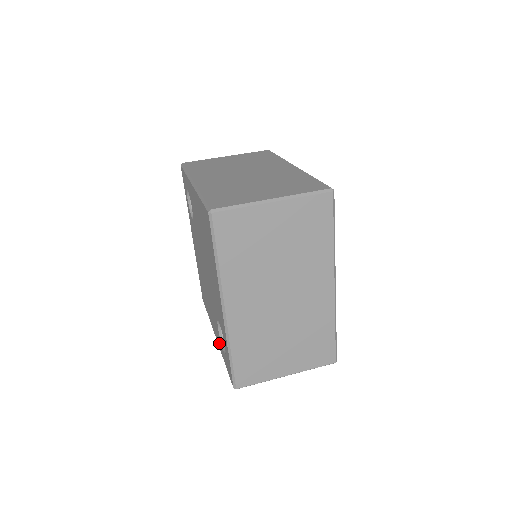
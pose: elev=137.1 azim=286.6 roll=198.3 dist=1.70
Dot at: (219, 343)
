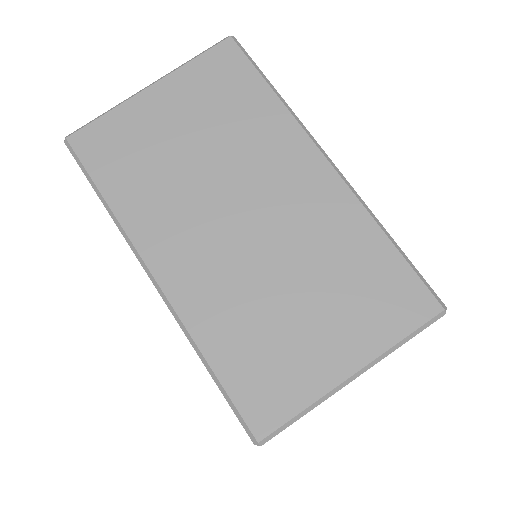
Dot at: occluded
